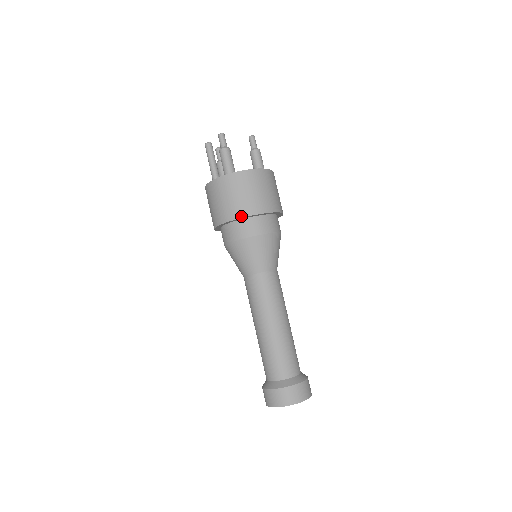
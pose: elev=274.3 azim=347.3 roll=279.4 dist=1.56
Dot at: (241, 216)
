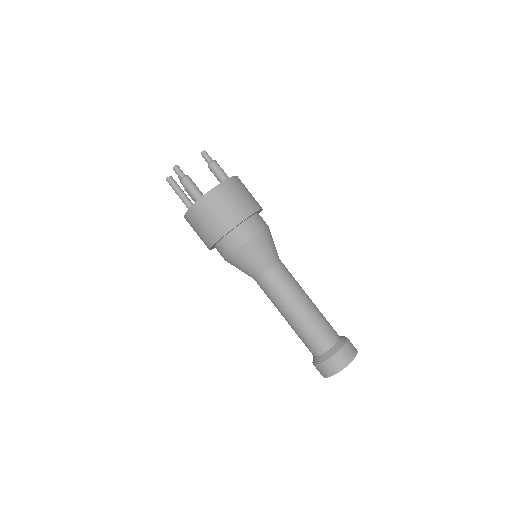
Dot at: (225, 232)
